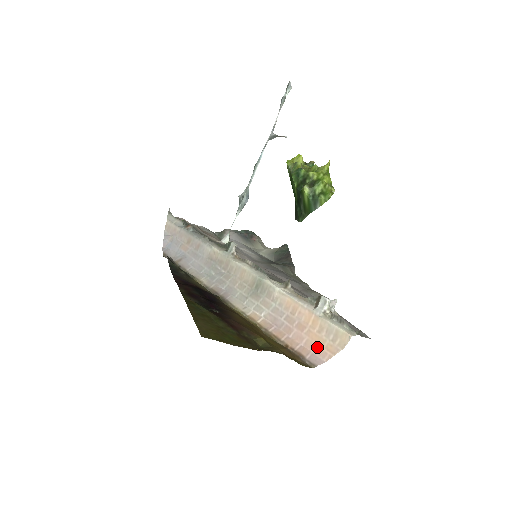
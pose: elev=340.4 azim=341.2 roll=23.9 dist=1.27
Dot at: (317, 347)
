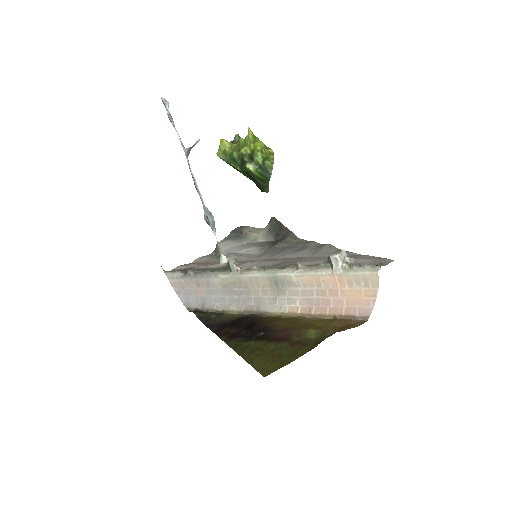
Dot at: (358, 300)
